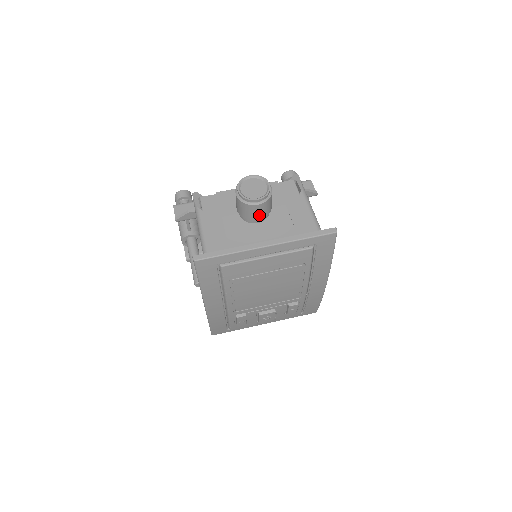
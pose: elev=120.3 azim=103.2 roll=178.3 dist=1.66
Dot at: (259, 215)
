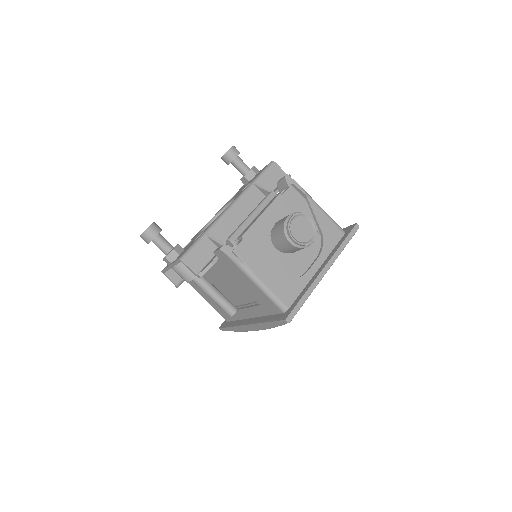
Dot at: occluded
